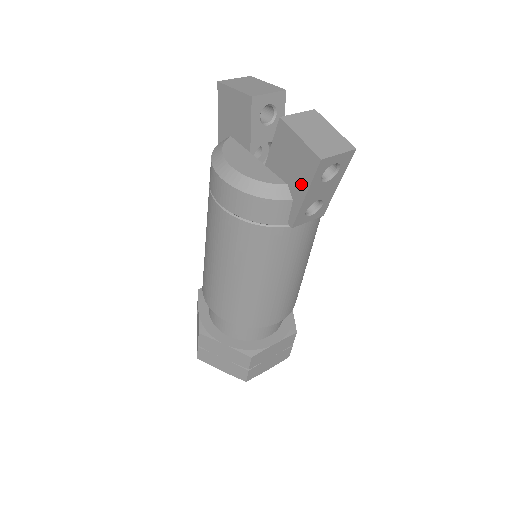
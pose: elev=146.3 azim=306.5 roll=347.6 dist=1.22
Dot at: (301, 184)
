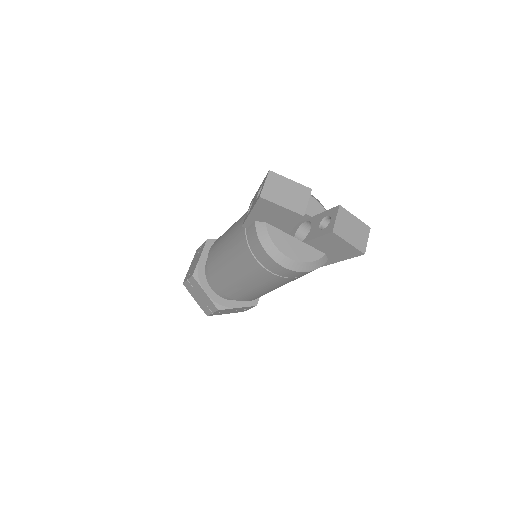
Dot at: (340, 257)
